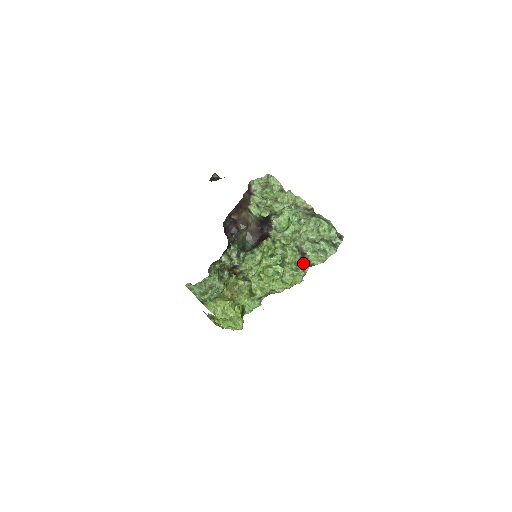
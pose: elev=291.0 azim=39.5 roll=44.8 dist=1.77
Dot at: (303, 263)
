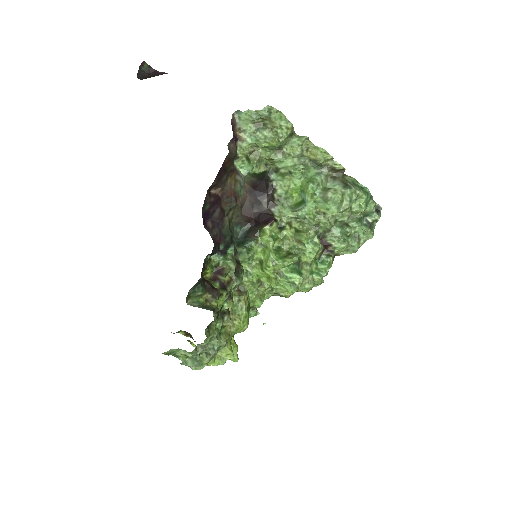
Dot at: (327, 260)
